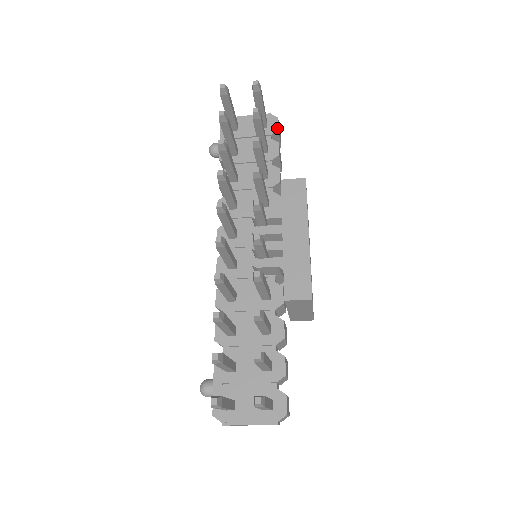
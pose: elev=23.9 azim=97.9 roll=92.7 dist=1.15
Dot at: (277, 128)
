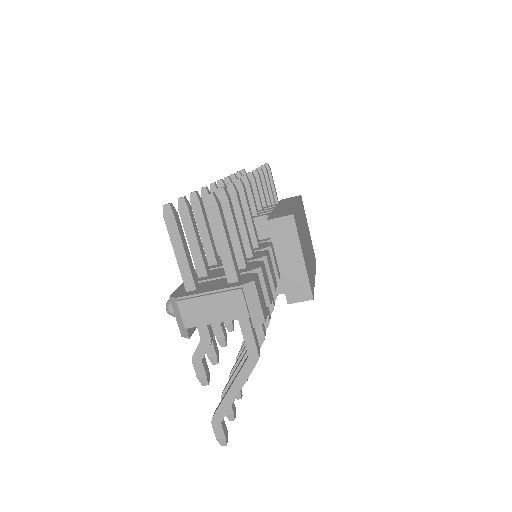
Dot at: occluded
